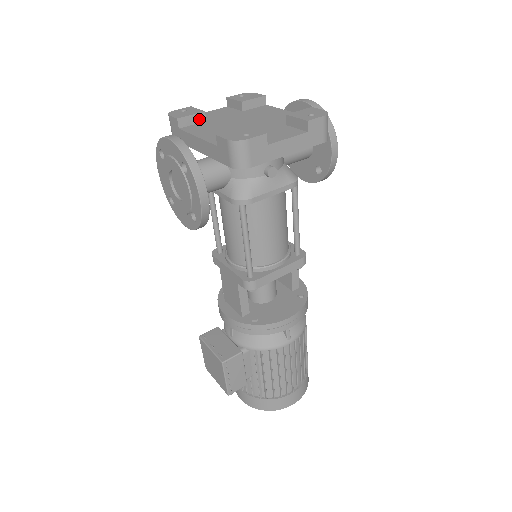
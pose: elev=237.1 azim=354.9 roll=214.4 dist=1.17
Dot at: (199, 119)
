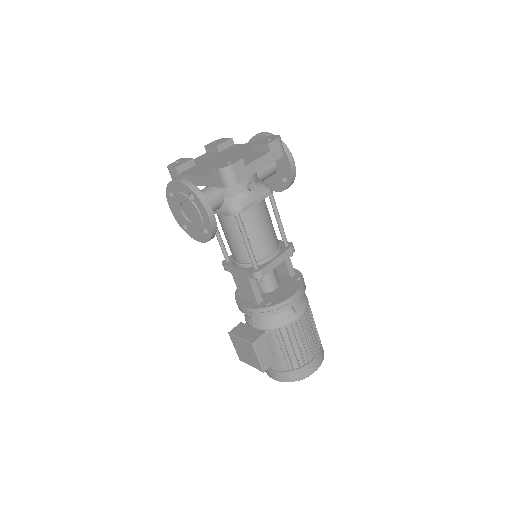
Dot at: (190, 165)
